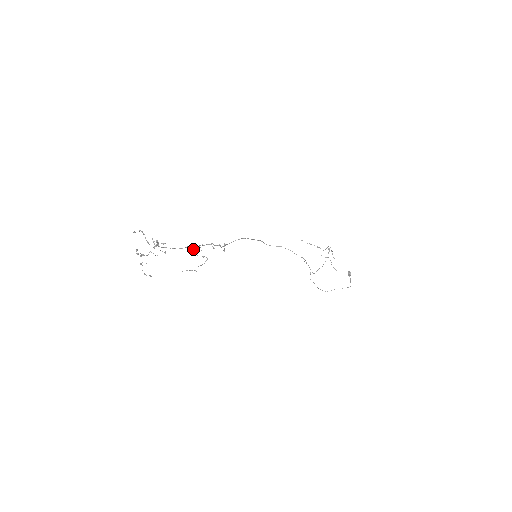
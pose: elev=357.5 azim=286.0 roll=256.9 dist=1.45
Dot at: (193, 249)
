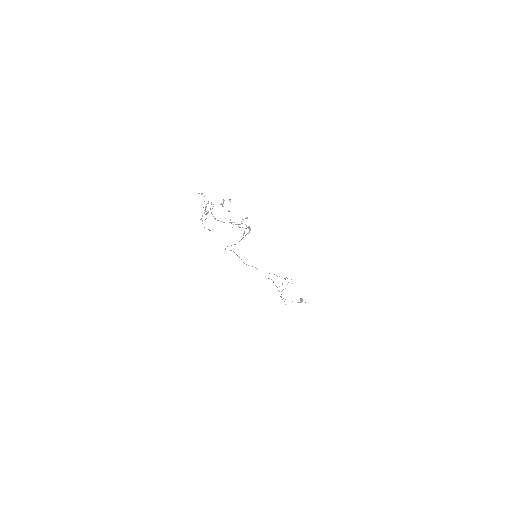
Dot at: occluded
